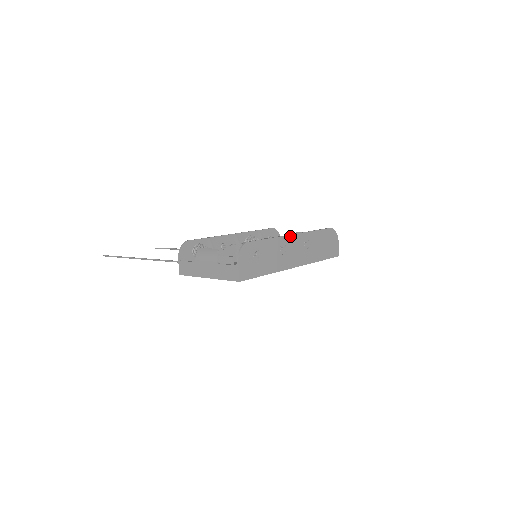
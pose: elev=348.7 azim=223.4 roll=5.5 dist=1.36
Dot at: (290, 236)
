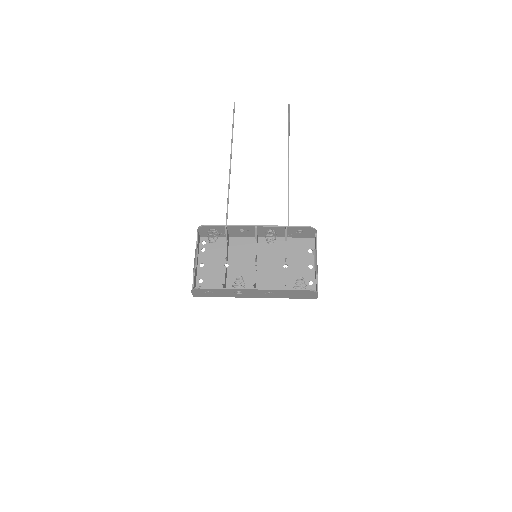
Dot at: (249, 289)
